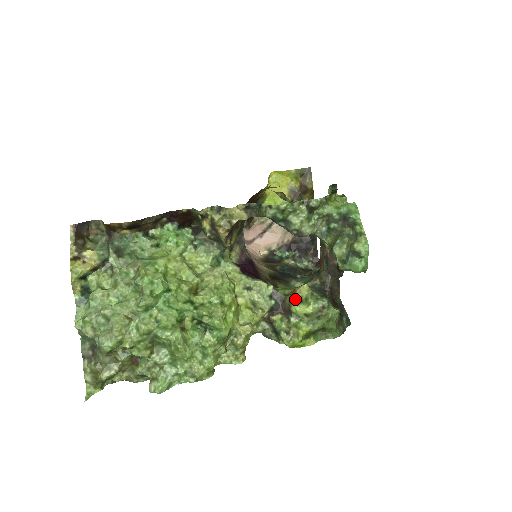
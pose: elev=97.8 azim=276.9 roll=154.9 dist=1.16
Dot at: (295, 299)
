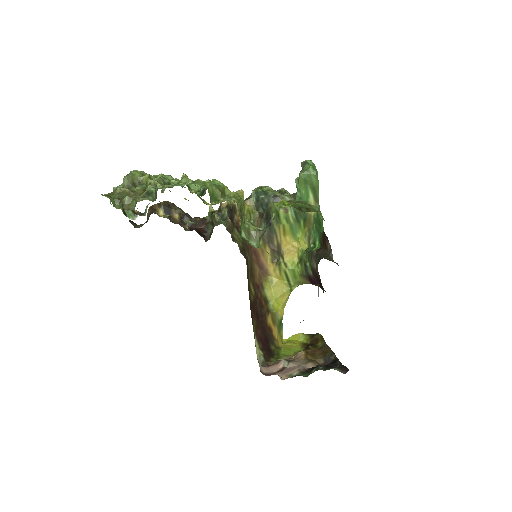
Dot at: occluded
